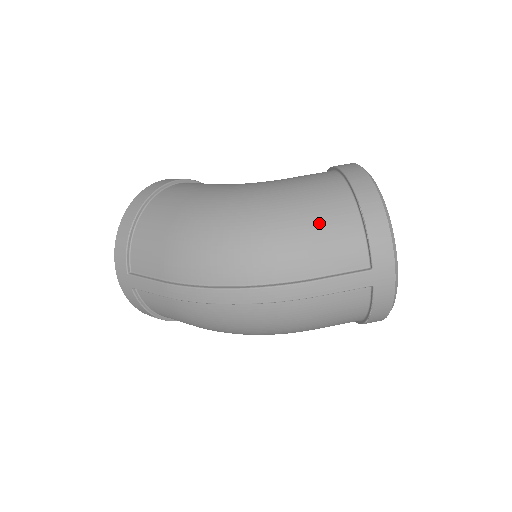
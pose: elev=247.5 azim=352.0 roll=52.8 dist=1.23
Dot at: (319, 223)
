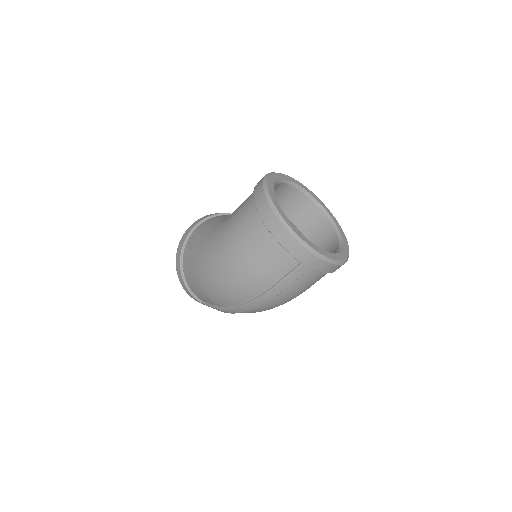
Dot at: (256, 255)
